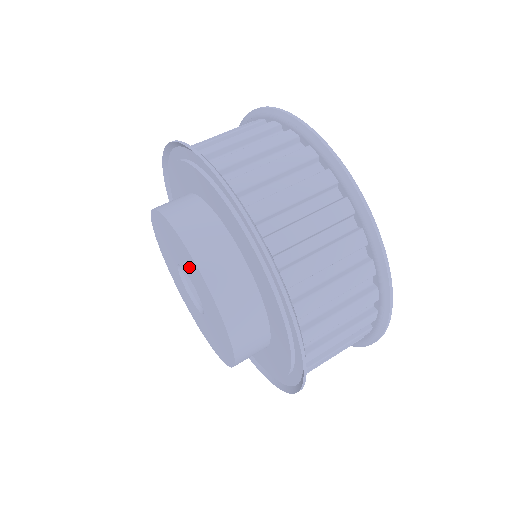
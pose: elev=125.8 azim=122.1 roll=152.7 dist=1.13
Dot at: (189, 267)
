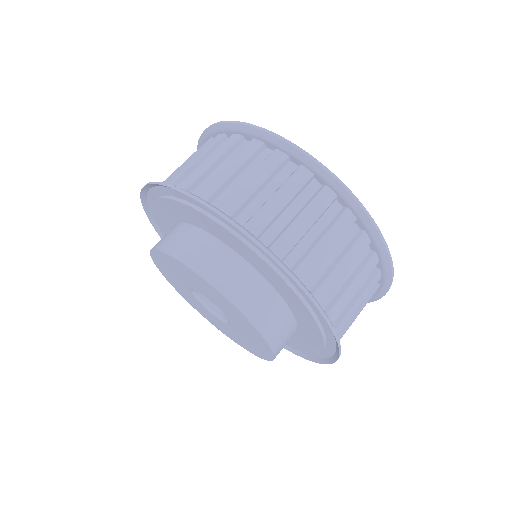
Dot at: (235, 317)
